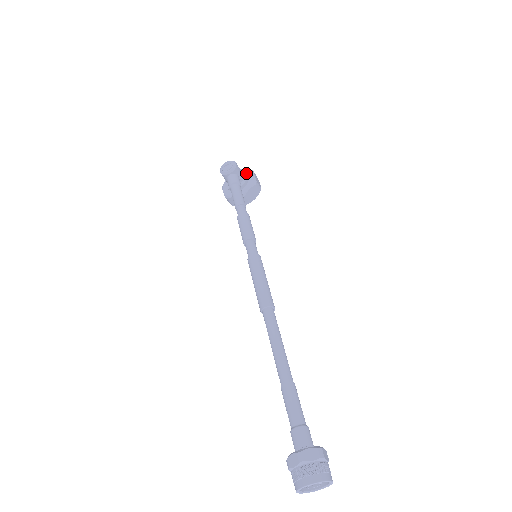
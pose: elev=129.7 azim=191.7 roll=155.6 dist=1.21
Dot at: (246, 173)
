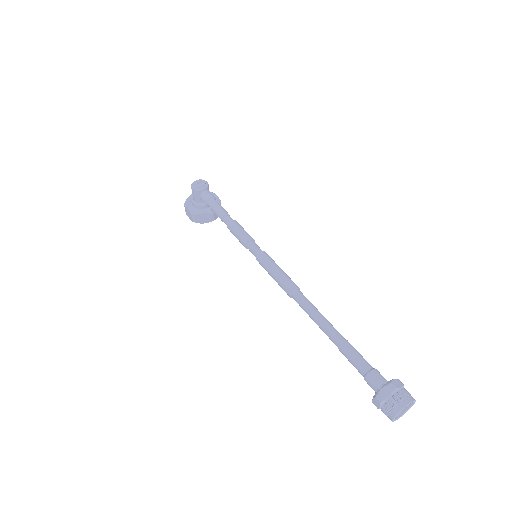
Dot at: occluded
